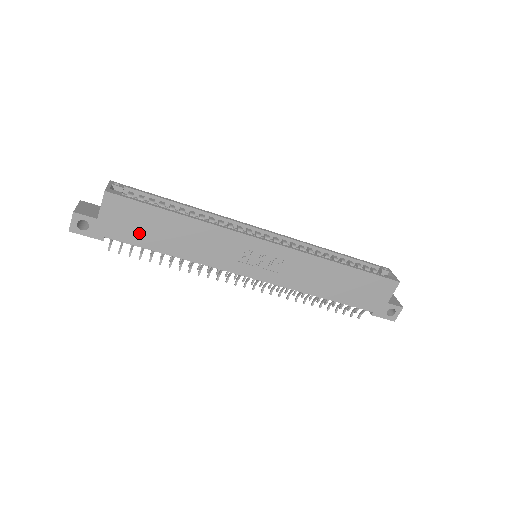
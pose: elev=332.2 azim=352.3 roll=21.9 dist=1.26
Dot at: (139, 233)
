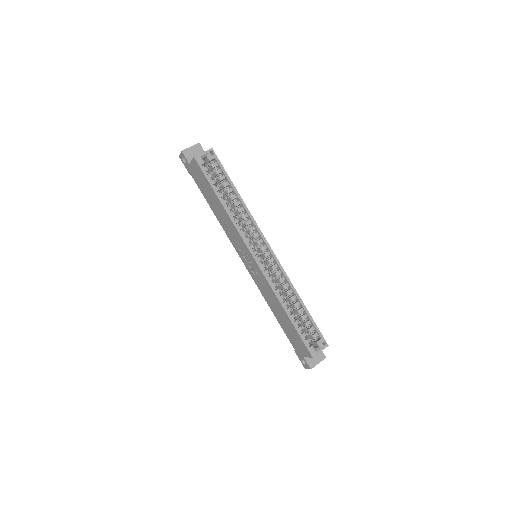
Dot at: (203, 188)
